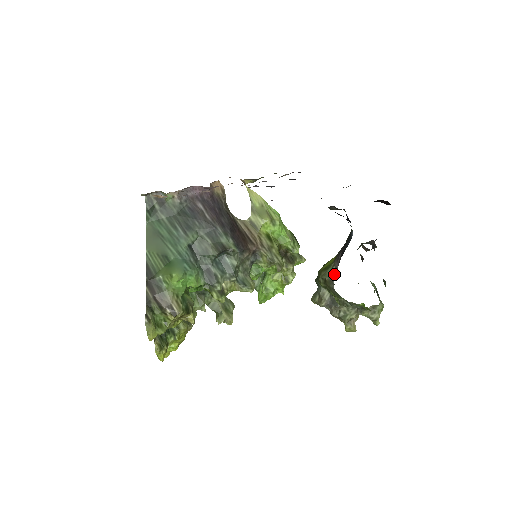
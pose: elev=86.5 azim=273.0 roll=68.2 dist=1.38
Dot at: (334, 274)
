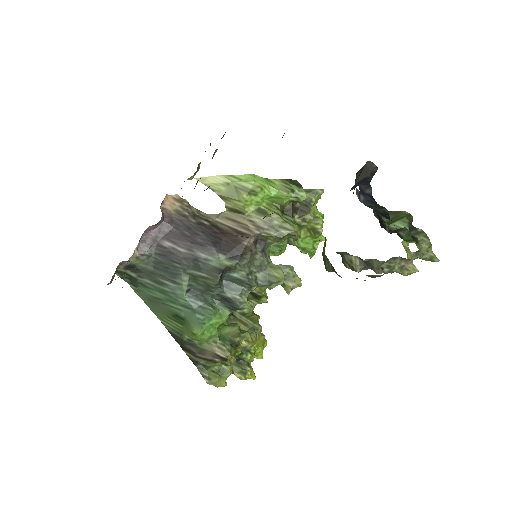
Dot at: (333, 270)
